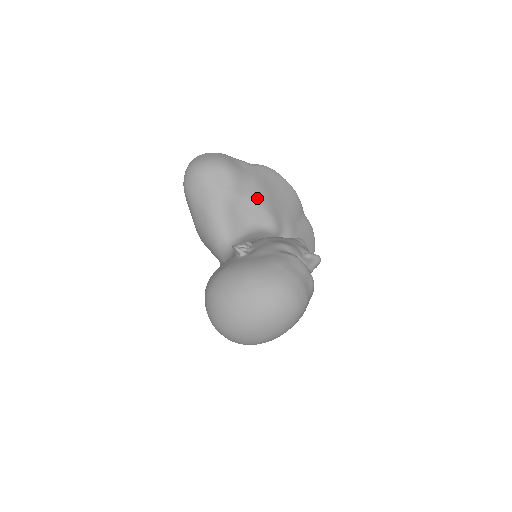
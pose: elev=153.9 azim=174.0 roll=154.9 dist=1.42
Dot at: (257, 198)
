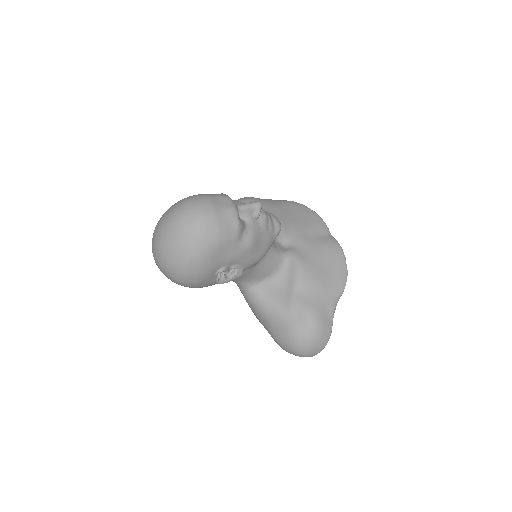
Dot at: occluded
